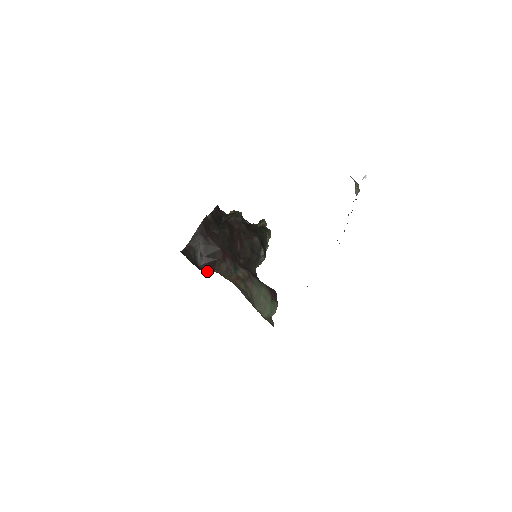
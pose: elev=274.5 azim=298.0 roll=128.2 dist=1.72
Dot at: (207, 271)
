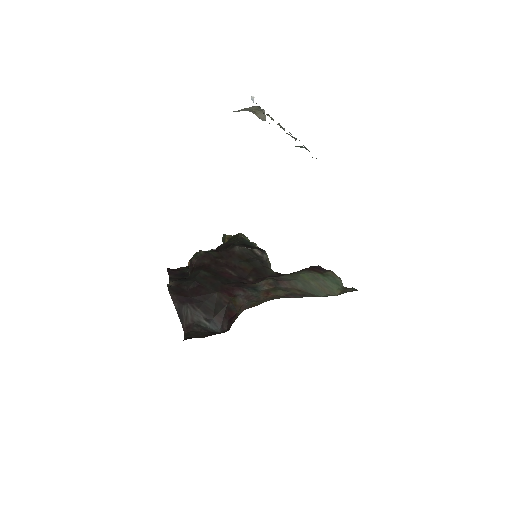
Dot at: occluded
